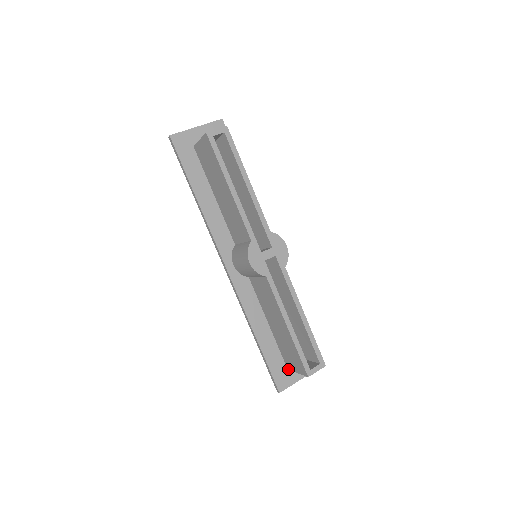
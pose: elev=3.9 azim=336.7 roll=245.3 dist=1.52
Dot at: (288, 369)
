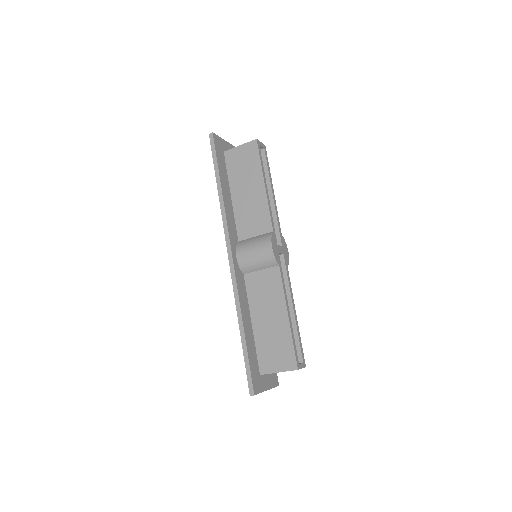
Dot at: (261, 374)
